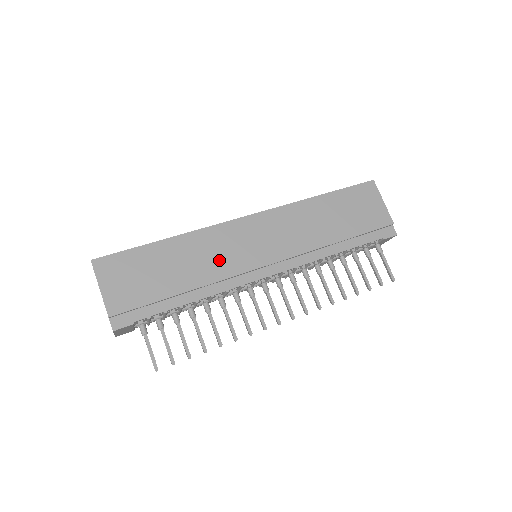
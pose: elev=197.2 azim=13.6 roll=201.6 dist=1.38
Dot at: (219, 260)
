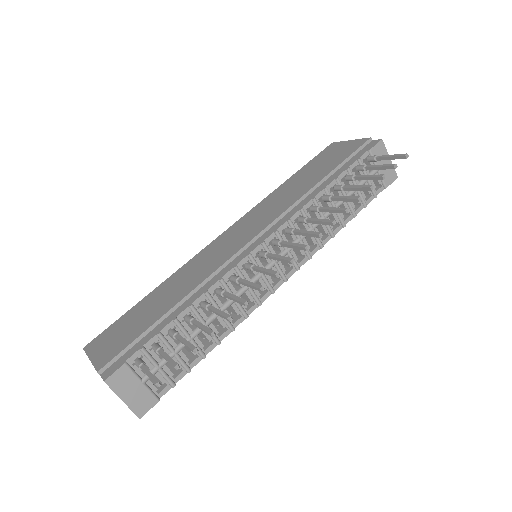
Dot at: (204, 268)
